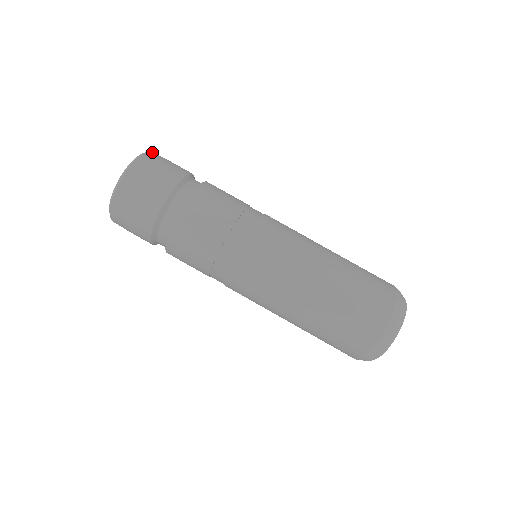
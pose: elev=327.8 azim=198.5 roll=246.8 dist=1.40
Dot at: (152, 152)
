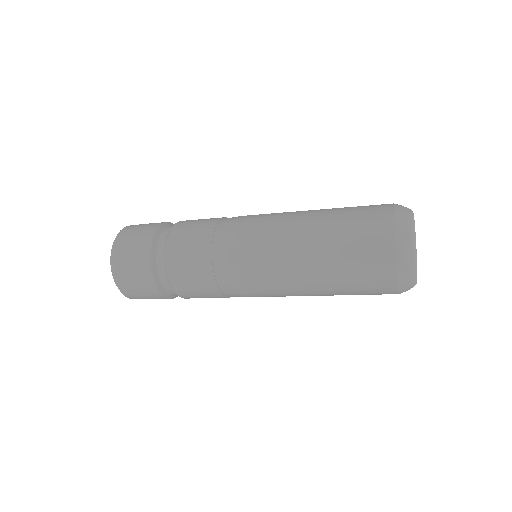
Dot at: occluded
